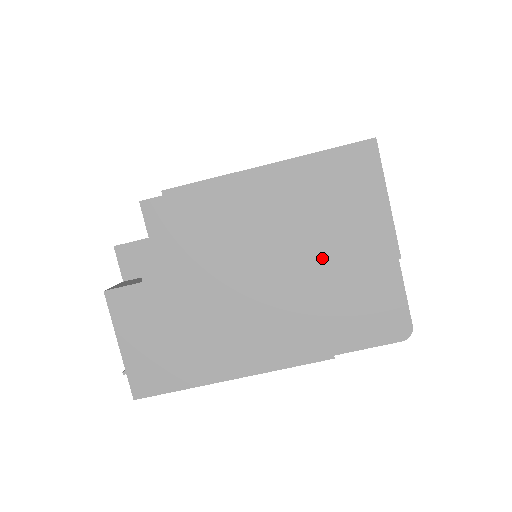
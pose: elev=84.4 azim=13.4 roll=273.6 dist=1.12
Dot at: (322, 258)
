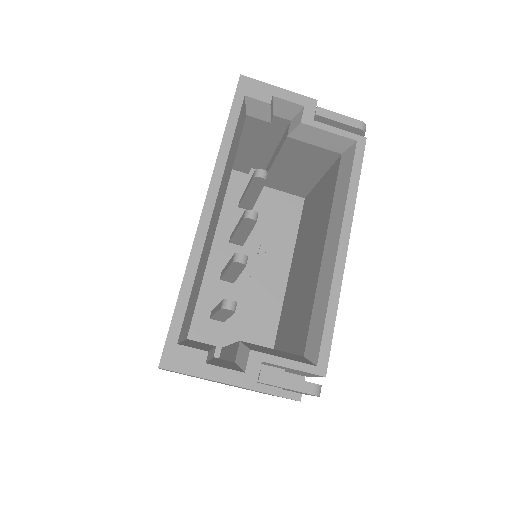
Dot at: occluded
